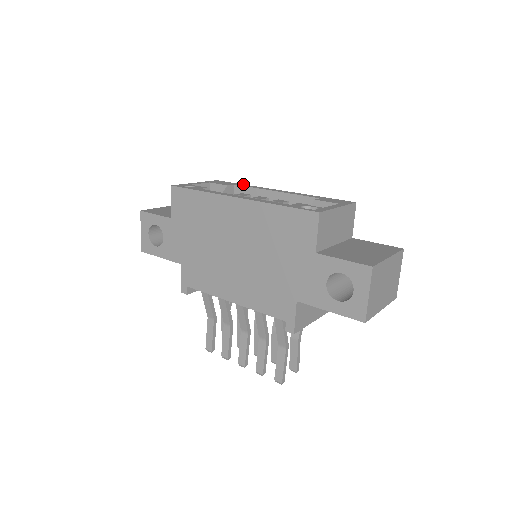
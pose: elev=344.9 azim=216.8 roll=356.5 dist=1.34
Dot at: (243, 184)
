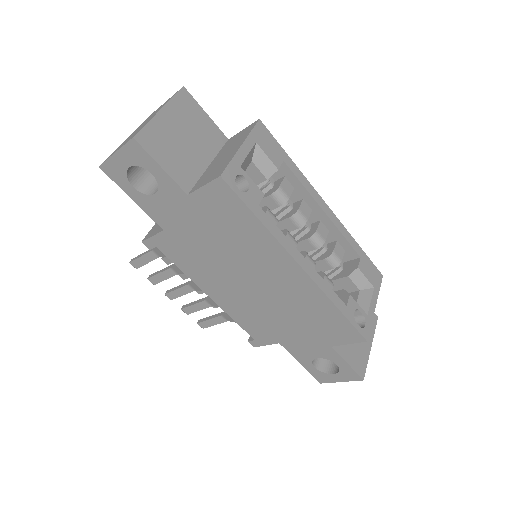
Dot at: occluded
